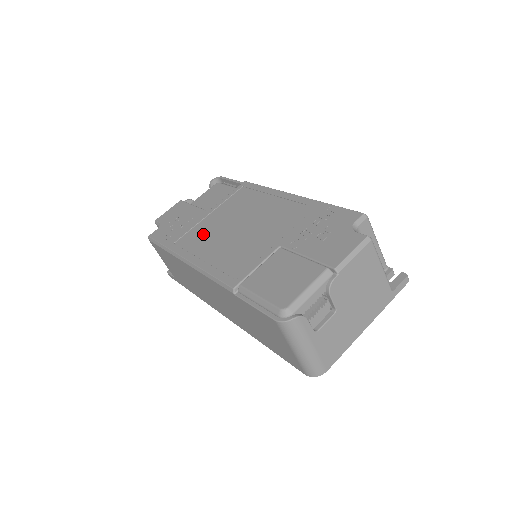
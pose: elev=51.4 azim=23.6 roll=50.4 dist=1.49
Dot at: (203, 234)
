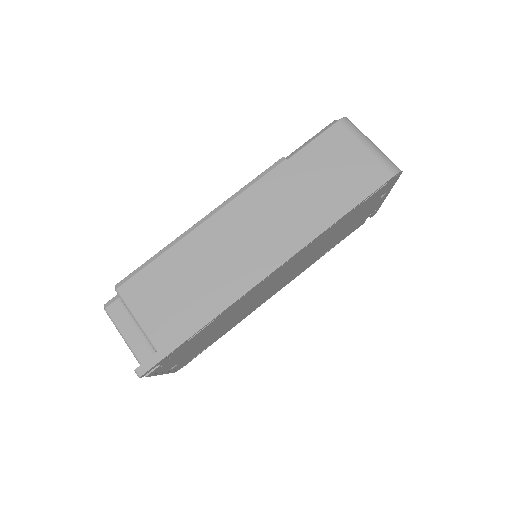
Dot at: occluded
